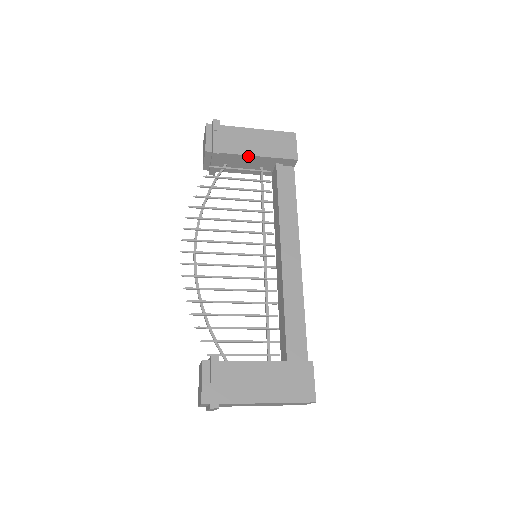
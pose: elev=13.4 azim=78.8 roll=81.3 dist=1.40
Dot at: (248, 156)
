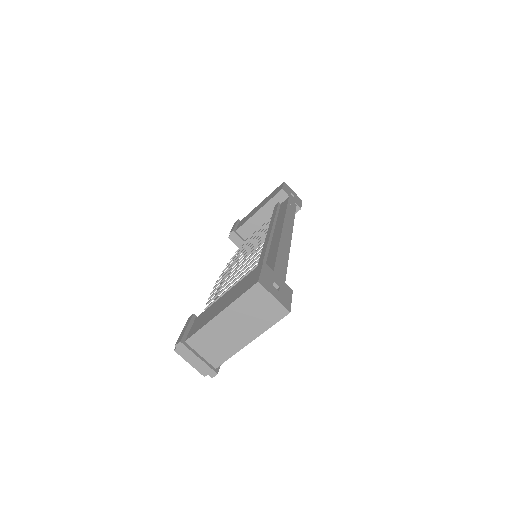
Dot at: (253, 217)
